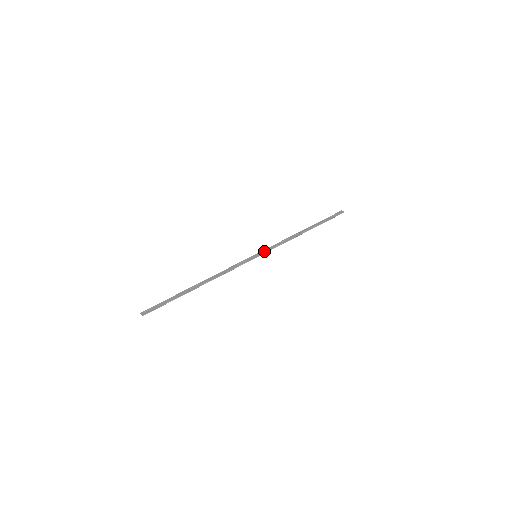
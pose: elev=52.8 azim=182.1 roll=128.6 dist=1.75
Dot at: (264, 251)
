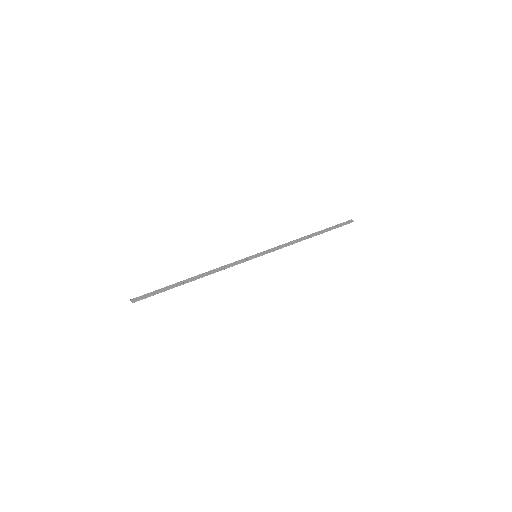
Dot at: (265, 252)
